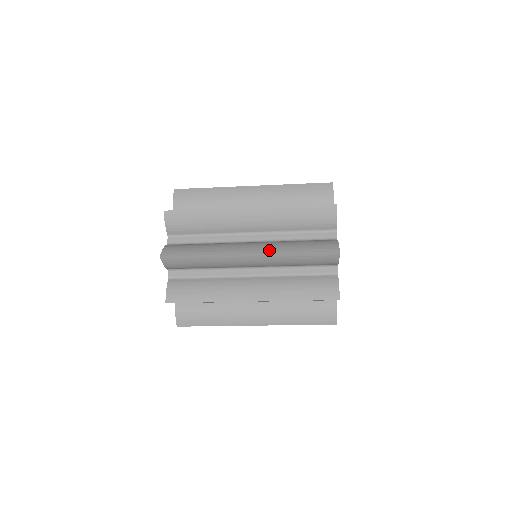
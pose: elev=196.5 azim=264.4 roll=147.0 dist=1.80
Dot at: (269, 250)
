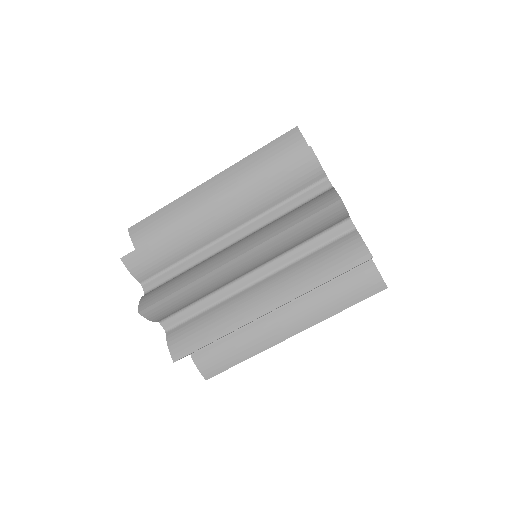
Dot at: occluded
